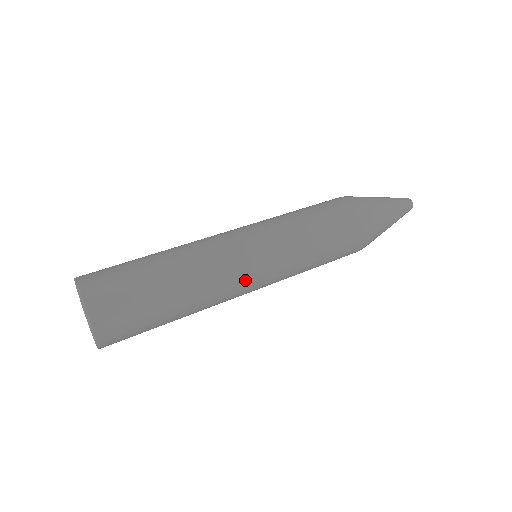
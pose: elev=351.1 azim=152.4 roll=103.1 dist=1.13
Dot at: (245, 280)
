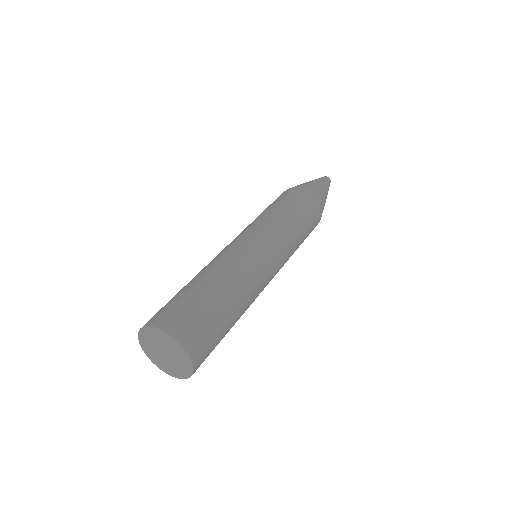
Dot at: (255, 256)
